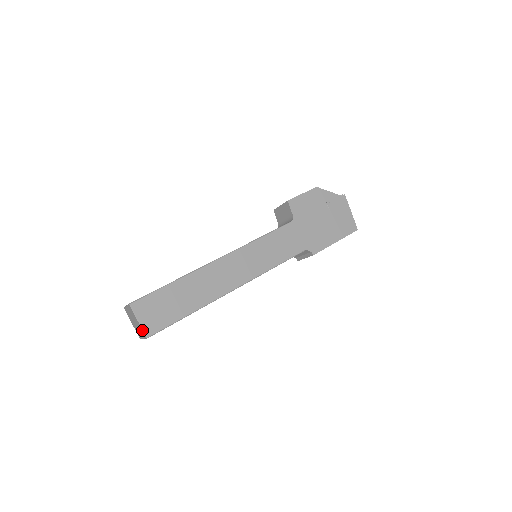
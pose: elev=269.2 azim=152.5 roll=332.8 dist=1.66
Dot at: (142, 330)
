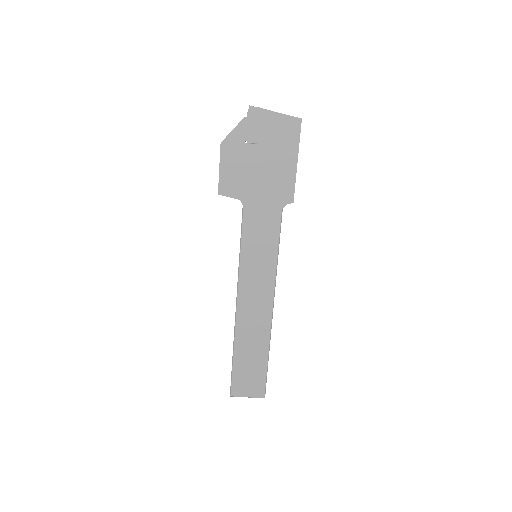
Dot at: (256, 397)
